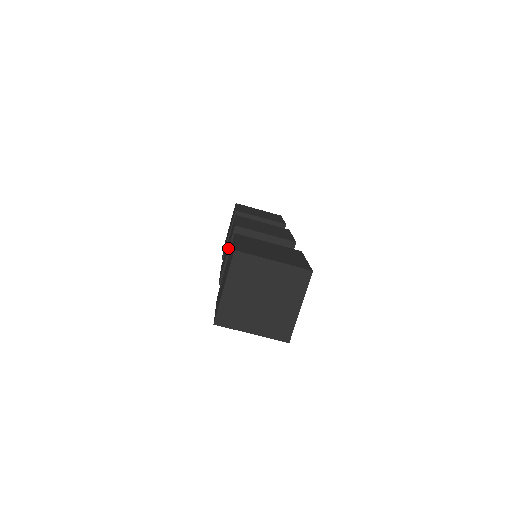
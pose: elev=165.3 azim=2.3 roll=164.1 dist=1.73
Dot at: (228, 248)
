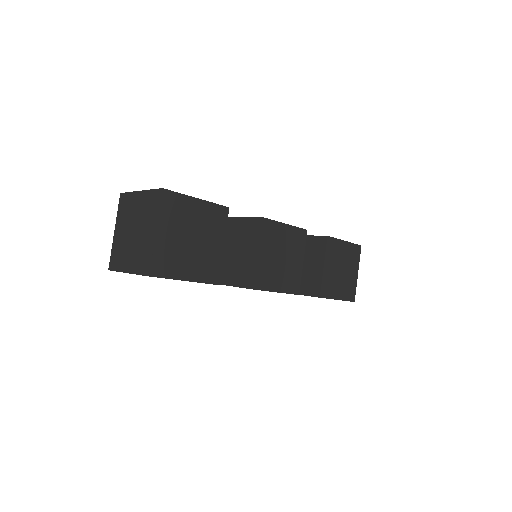
Dot at: occluded
